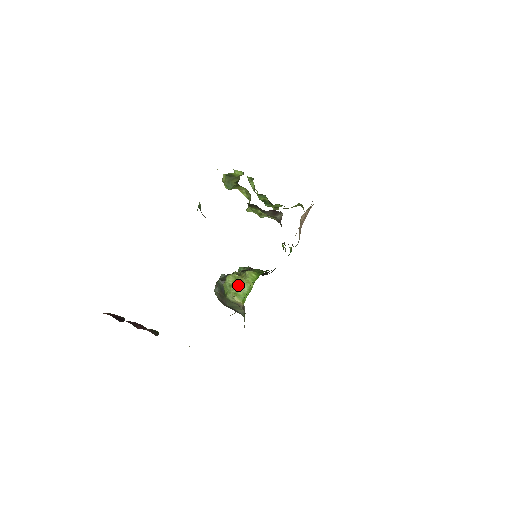
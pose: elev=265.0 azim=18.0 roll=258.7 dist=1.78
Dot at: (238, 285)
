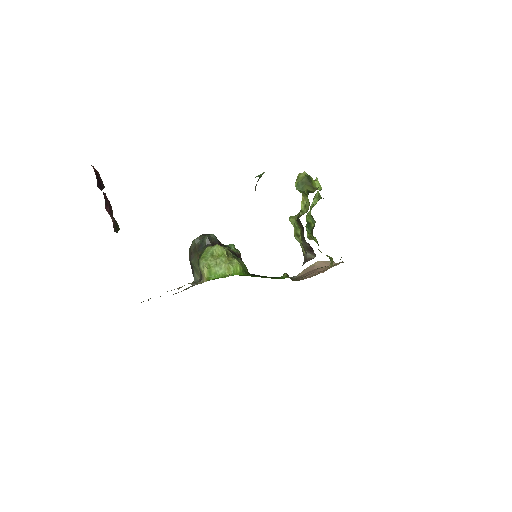
Dot at: (218, 262)
